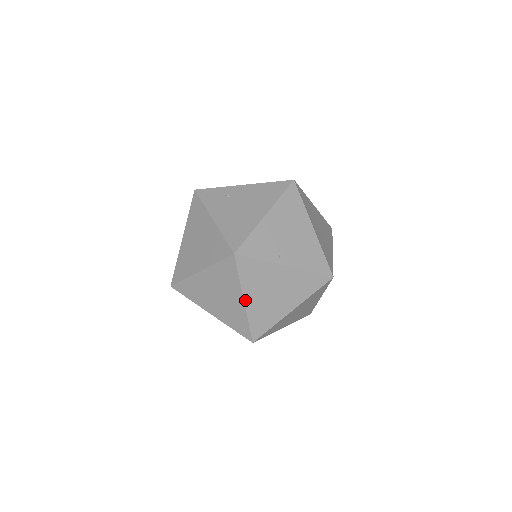
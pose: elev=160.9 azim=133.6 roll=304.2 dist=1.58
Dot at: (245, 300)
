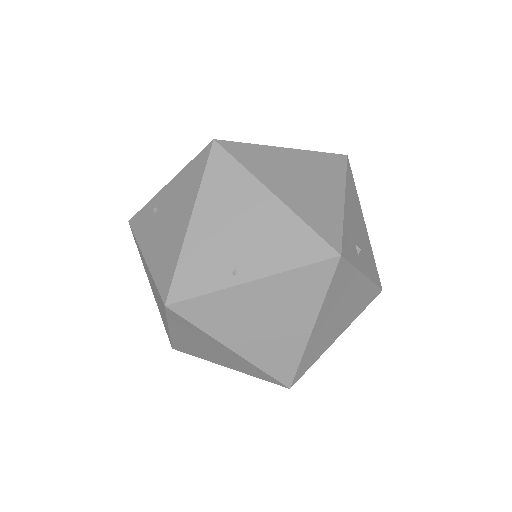
Dot at: (232, 349)
